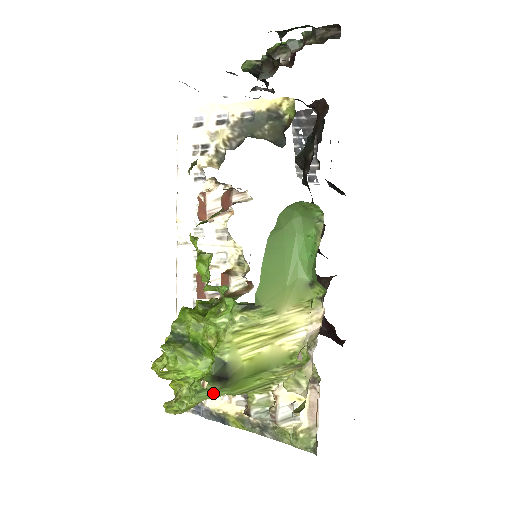
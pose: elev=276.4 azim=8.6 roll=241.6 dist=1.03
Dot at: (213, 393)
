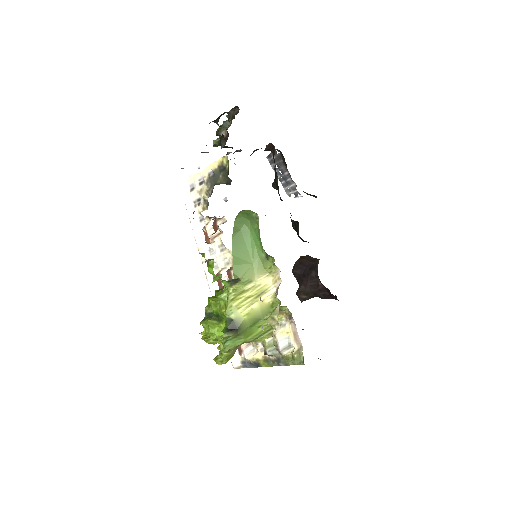
Dot at: (234, 341)
